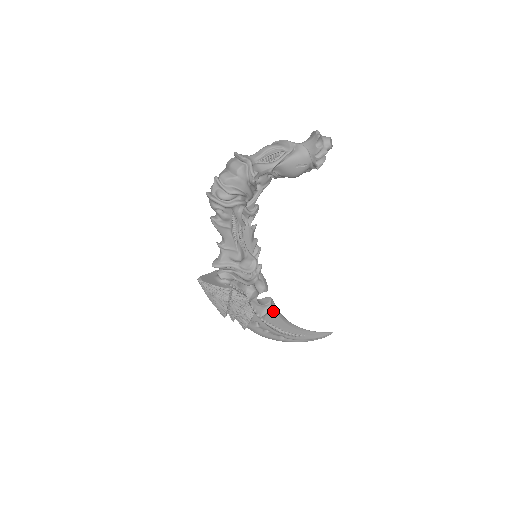
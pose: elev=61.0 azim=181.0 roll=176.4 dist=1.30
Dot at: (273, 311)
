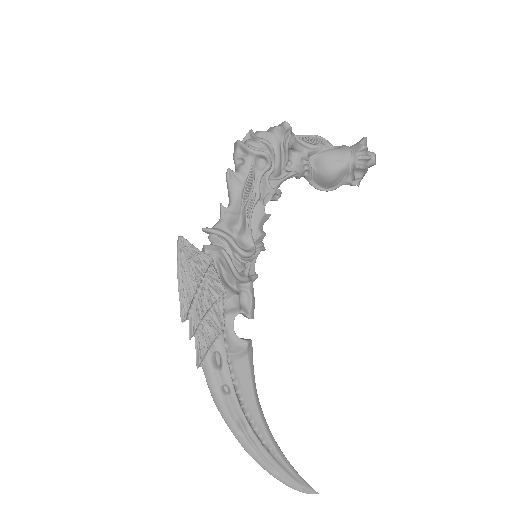
Dot at: (247, 361)
